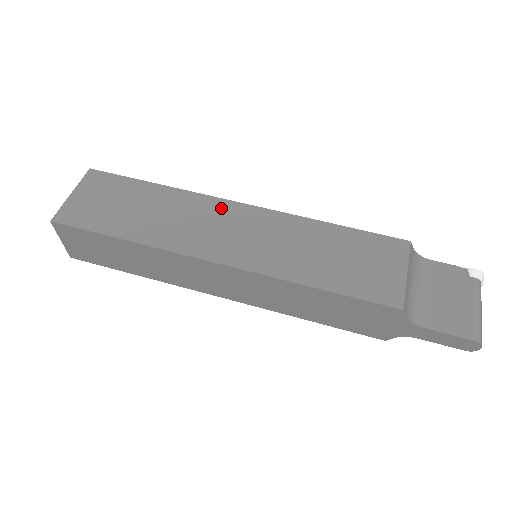
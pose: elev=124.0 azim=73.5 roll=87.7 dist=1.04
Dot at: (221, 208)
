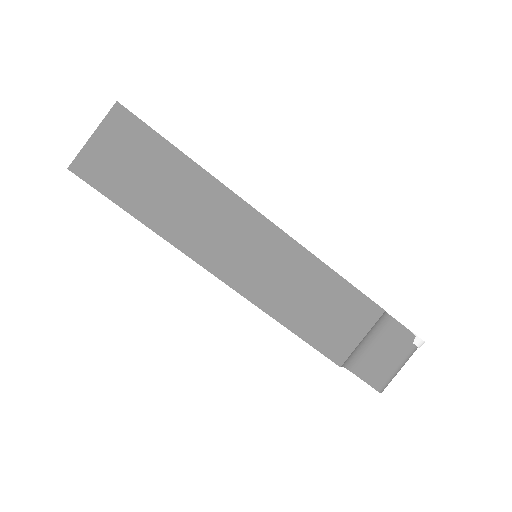
Dot at: (240, 214)
